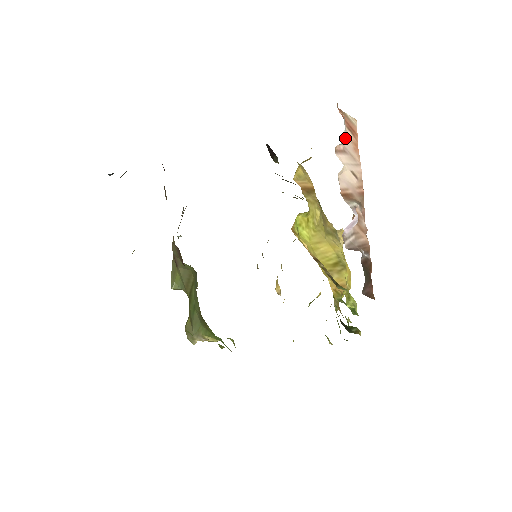
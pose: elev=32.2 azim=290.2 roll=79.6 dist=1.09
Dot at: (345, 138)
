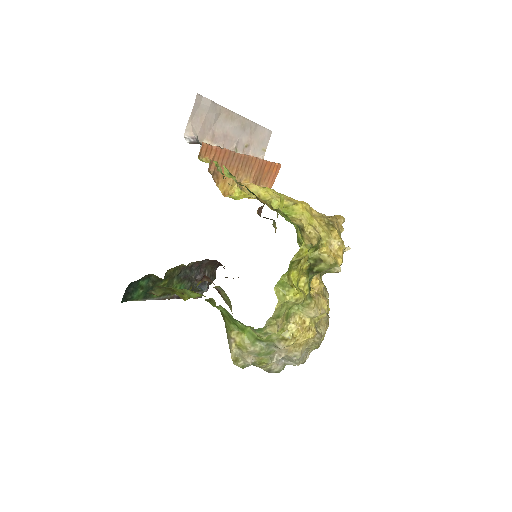
Dot at: occluded
